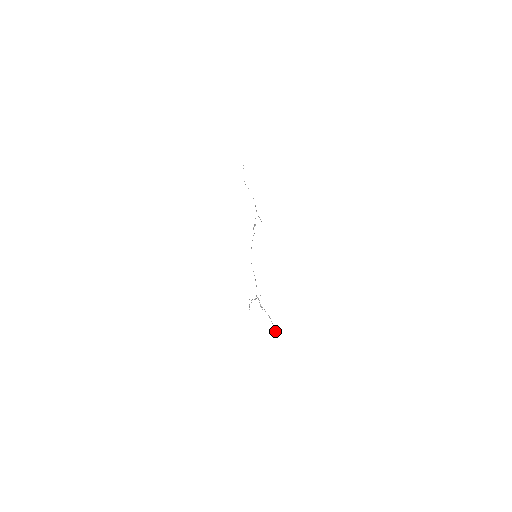
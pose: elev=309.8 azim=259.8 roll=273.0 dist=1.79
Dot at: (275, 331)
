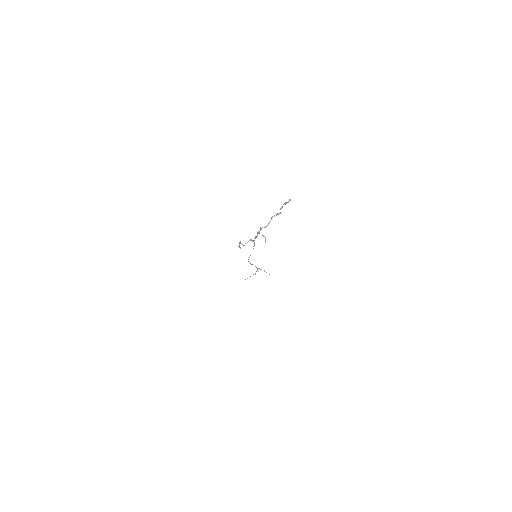
Dot at: occluded
